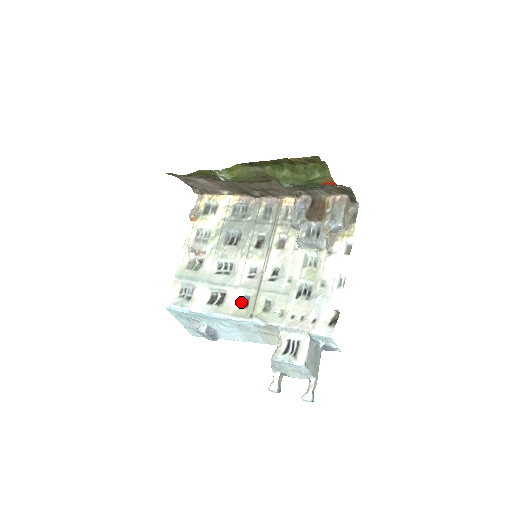
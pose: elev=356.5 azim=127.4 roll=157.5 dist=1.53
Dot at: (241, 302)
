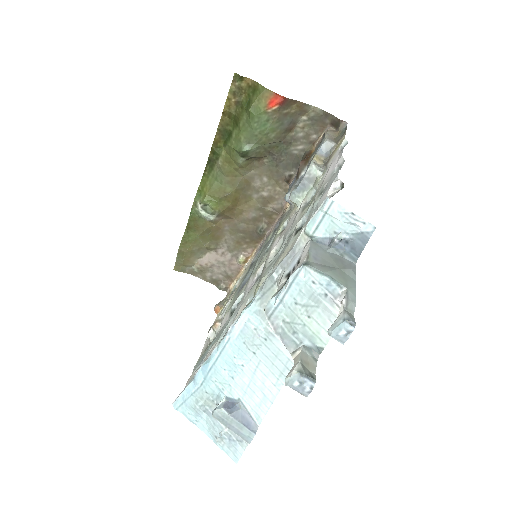
Dot at: occluded
